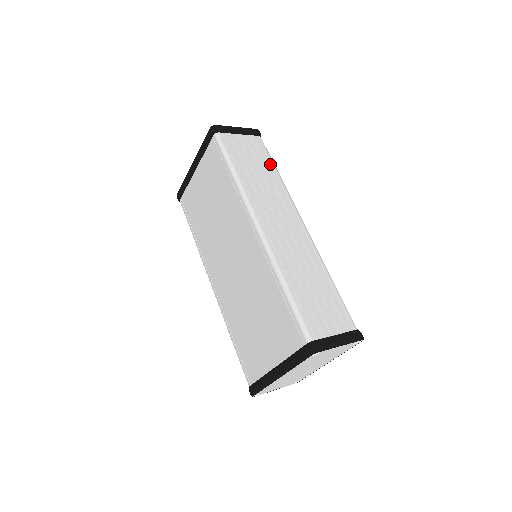
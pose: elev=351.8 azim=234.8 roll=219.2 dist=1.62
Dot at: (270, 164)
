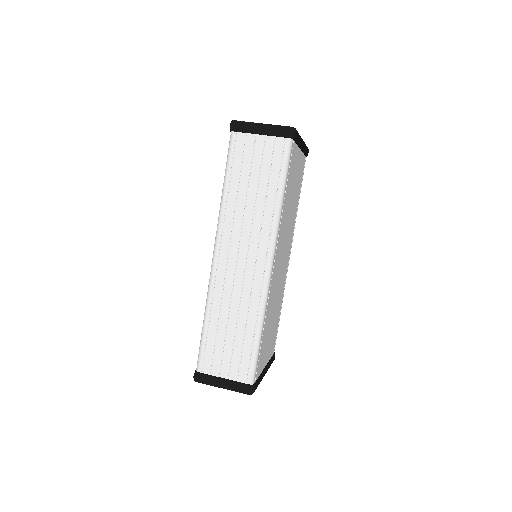
Dot at: (276, 182)
